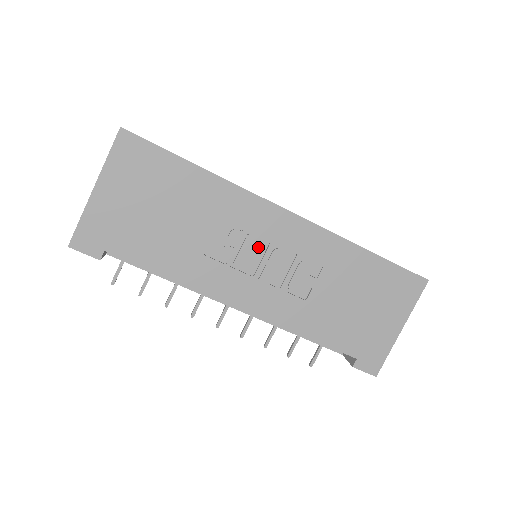
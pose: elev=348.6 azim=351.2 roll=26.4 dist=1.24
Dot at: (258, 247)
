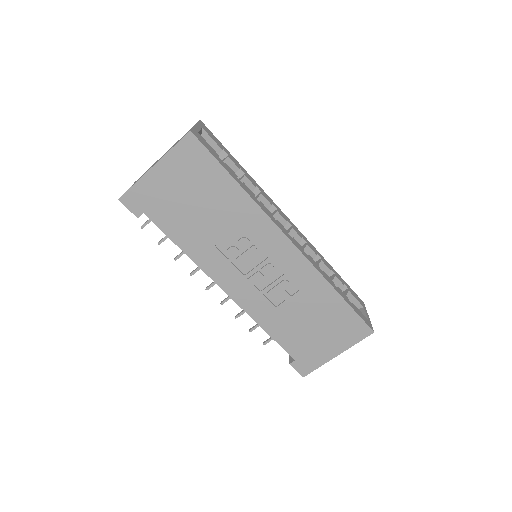
Dot at: (257, 257)
